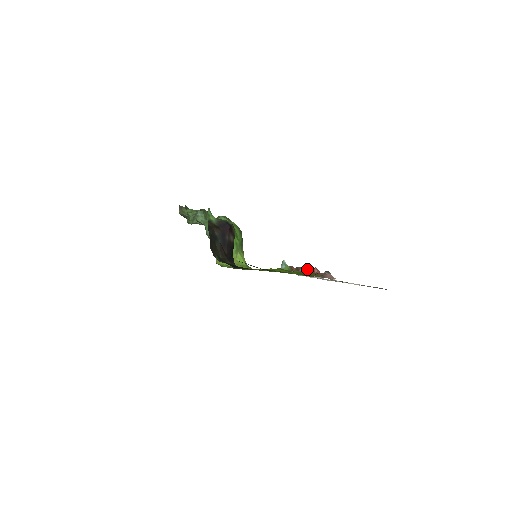
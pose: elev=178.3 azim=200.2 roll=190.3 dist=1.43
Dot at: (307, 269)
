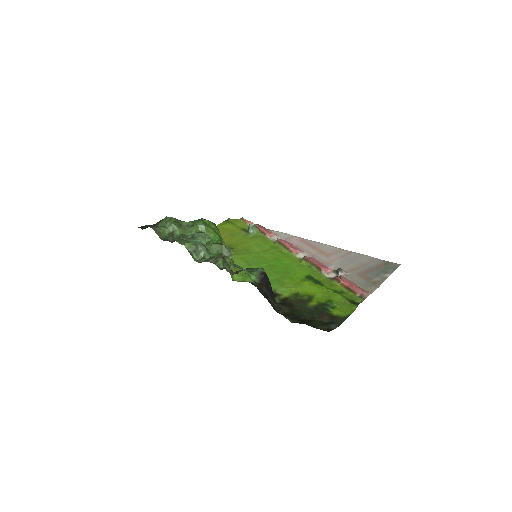
Dot at: (318, 267)
